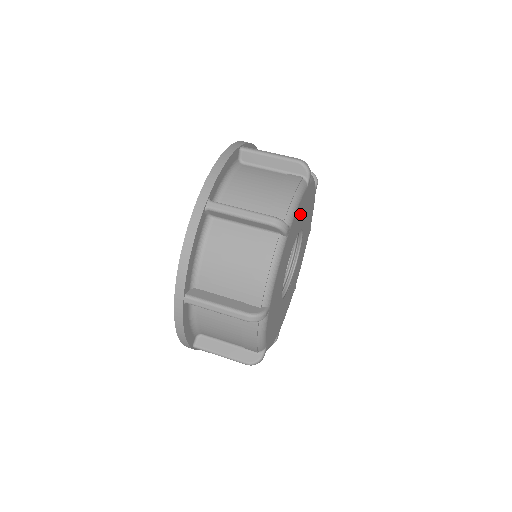
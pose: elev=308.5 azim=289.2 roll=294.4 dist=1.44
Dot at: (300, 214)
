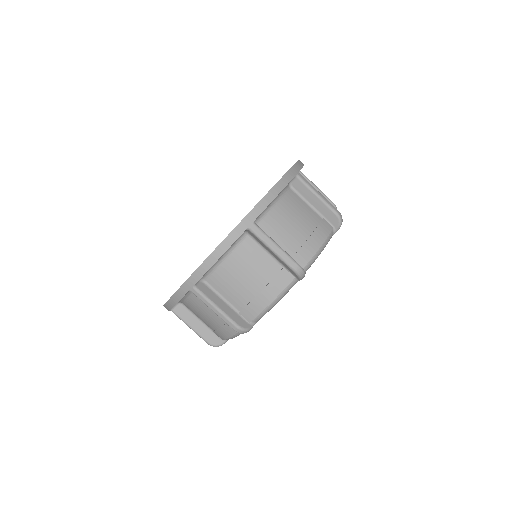
Dot at: occluded
